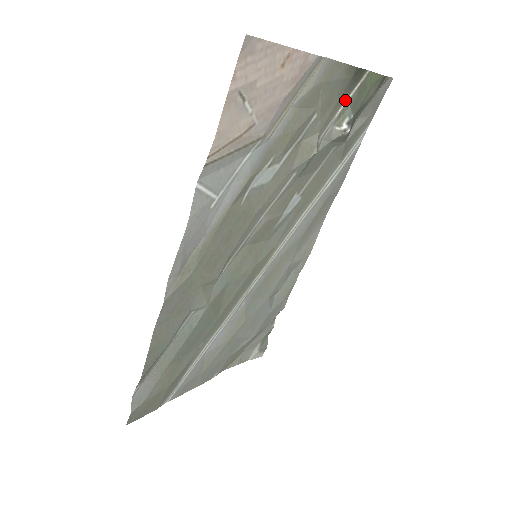
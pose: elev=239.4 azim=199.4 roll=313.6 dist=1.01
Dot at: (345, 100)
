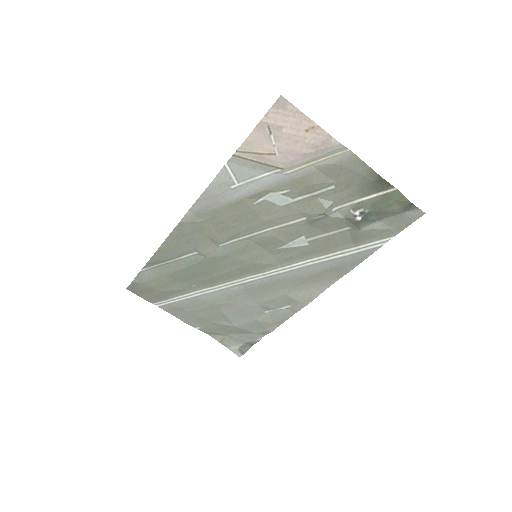
Dot at: (367, 196)
